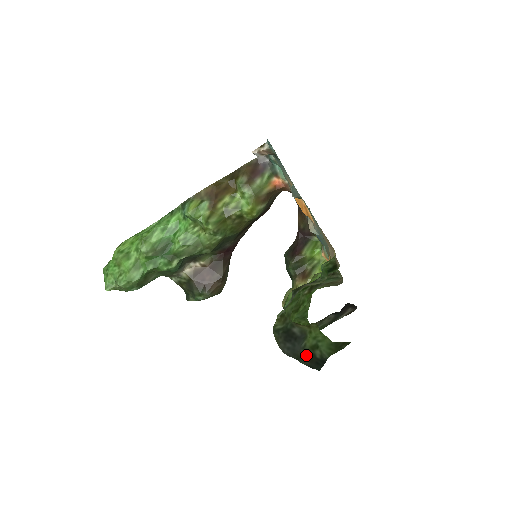
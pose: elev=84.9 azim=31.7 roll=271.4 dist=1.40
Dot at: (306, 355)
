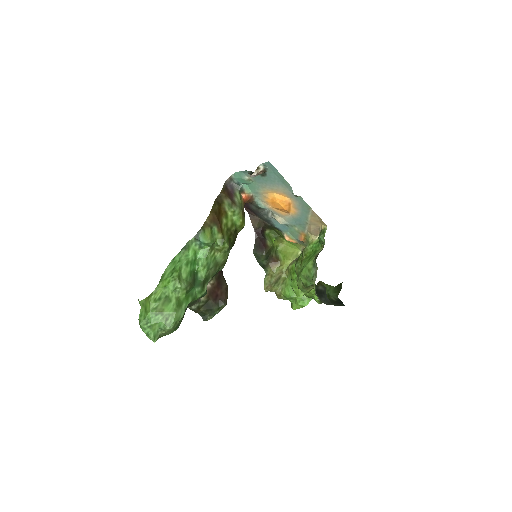
Dot at: occluded
